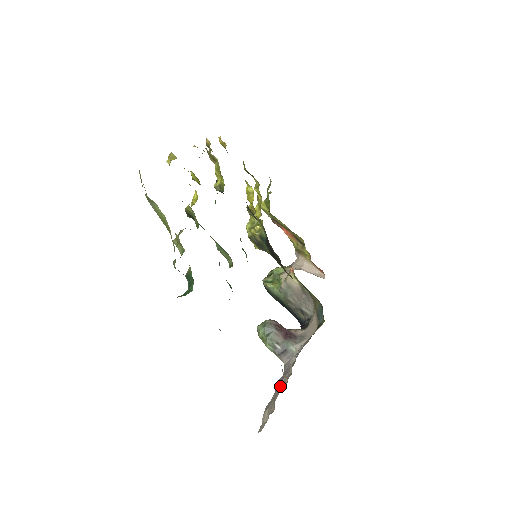
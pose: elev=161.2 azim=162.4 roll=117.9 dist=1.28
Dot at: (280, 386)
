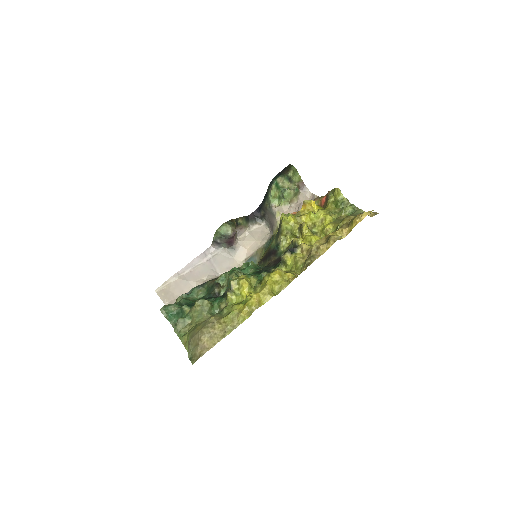
Dot at: (190, 269)
